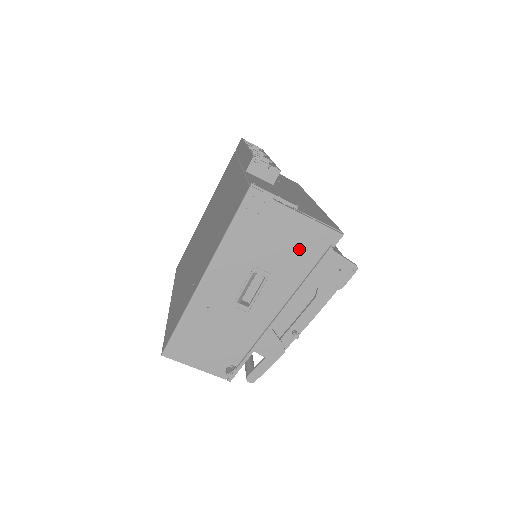
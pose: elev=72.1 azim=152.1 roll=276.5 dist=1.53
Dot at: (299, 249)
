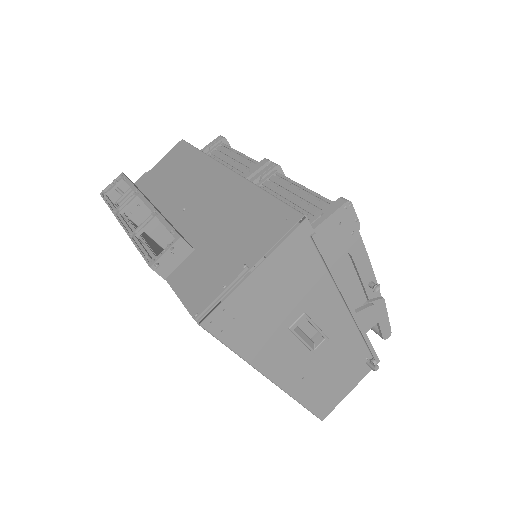
Dot at: (295, 276)
